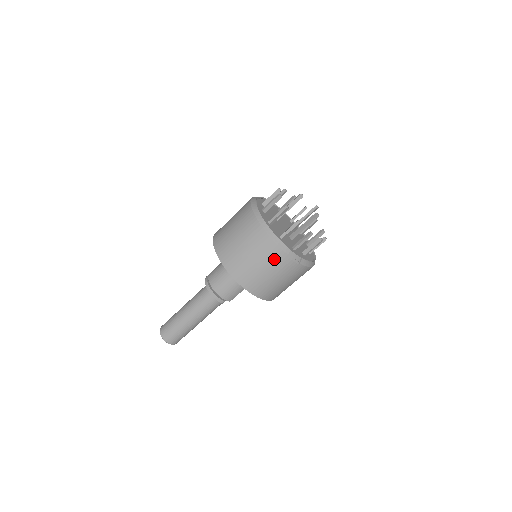
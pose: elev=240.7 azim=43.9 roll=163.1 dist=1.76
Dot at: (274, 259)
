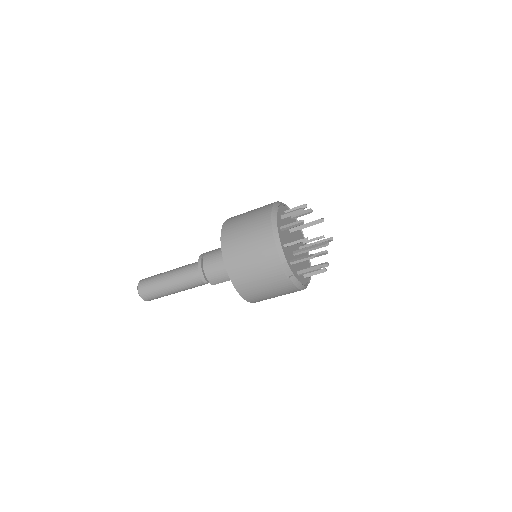
Dot at: (268, 262)
